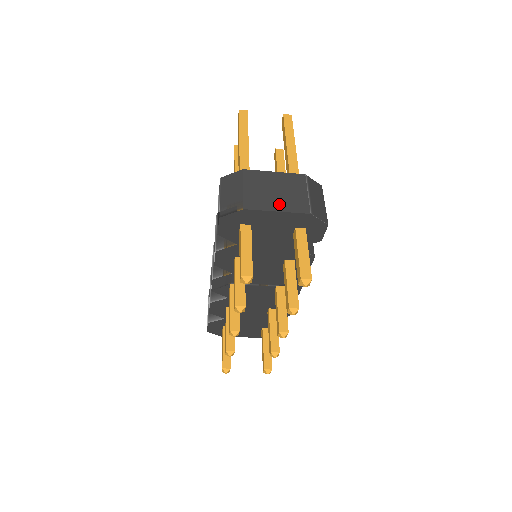
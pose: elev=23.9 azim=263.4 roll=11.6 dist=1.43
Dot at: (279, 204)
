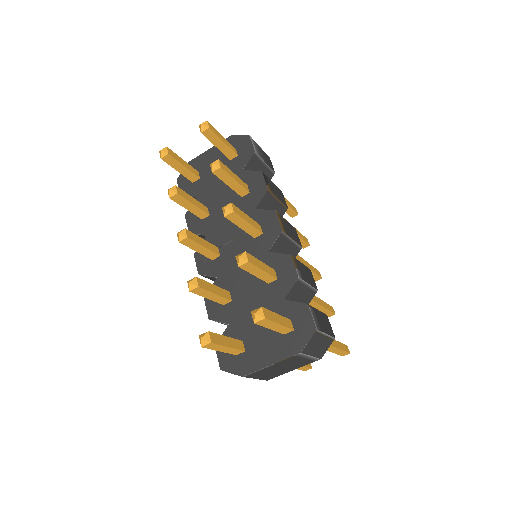
Dot at: occluded
